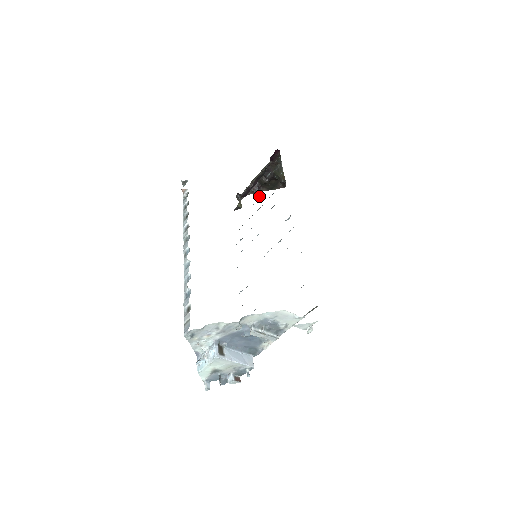
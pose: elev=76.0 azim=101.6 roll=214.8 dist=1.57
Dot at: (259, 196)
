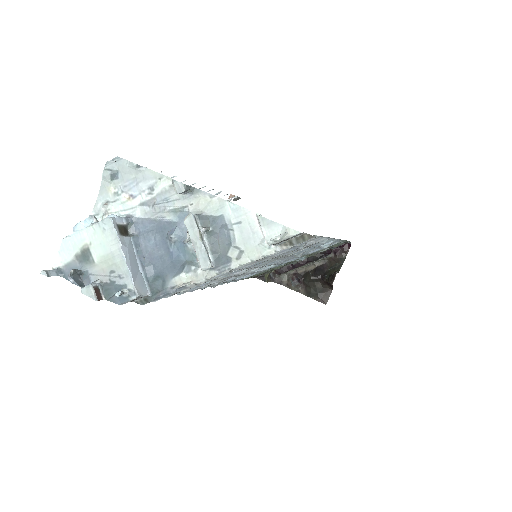
Dot at: (299, 258)
